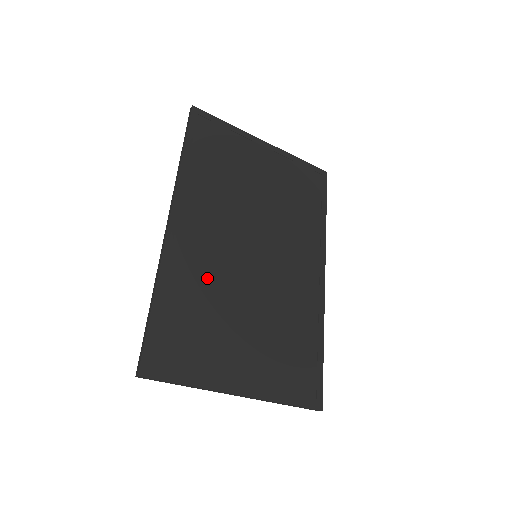
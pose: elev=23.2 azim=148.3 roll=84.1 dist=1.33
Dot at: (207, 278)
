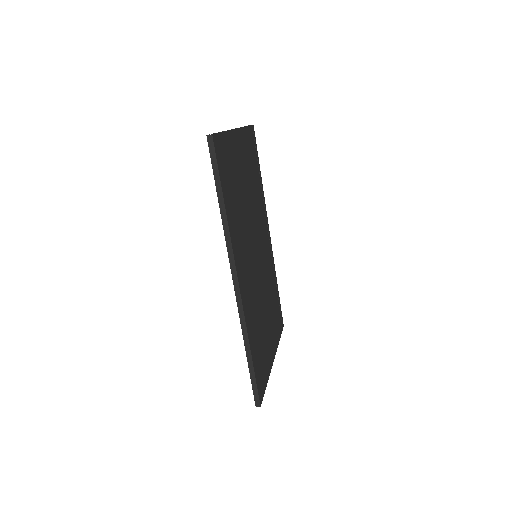
Dot at: (255, 305)
